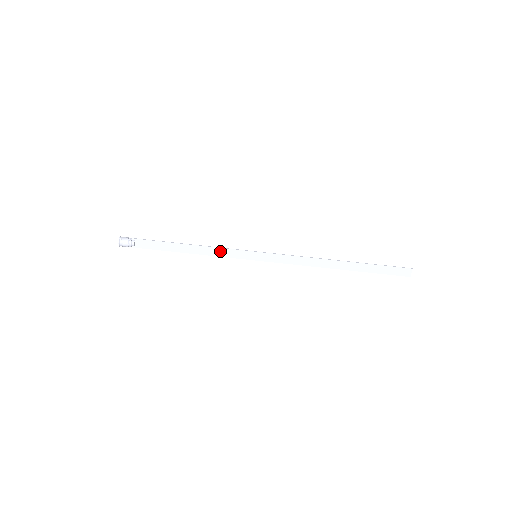
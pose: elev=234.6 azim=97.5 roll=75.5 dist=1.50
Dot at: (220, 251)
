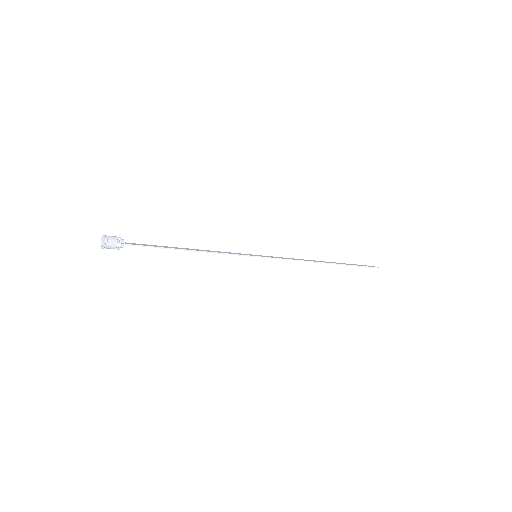
Dot at: (222, 253)
